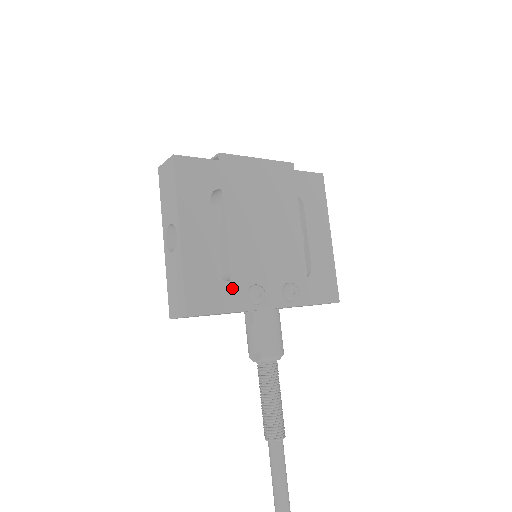
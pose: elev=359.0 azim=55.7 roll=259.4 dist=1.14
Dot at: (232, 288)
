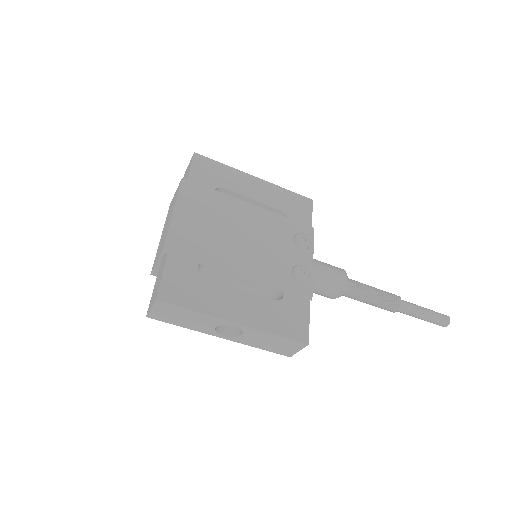
Dot at: (292, 293)
